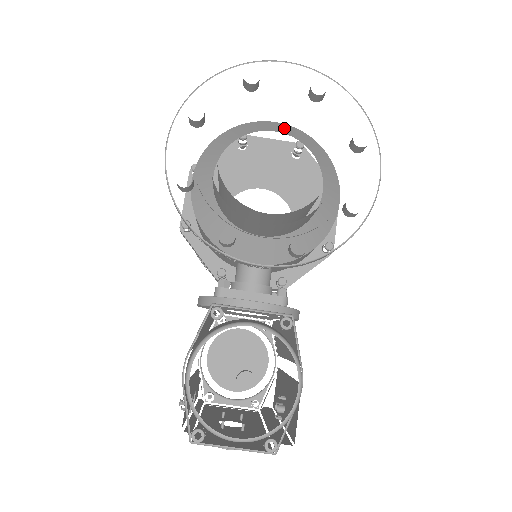
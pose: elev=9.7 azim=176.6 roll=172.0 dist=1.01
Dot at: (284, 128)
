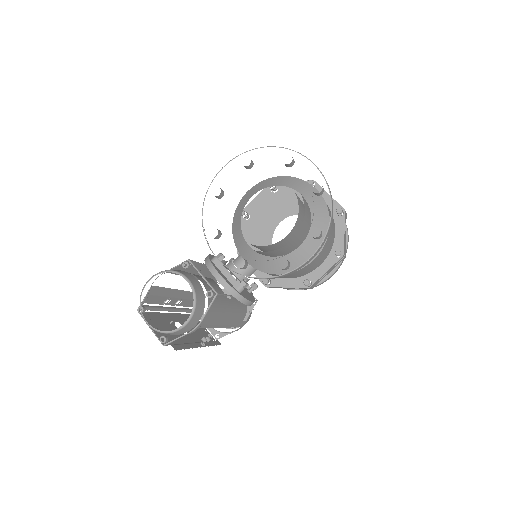
Dot at: (313, 196)
